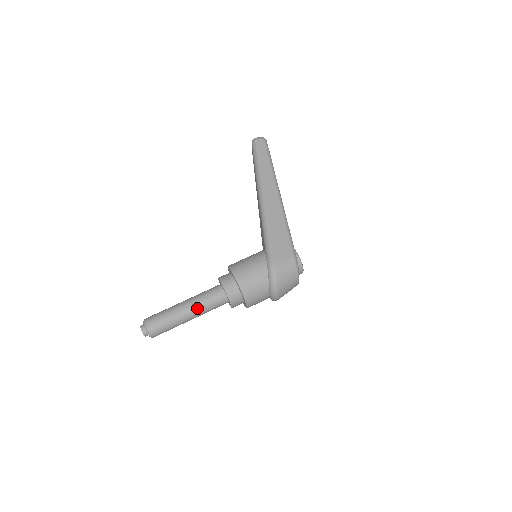
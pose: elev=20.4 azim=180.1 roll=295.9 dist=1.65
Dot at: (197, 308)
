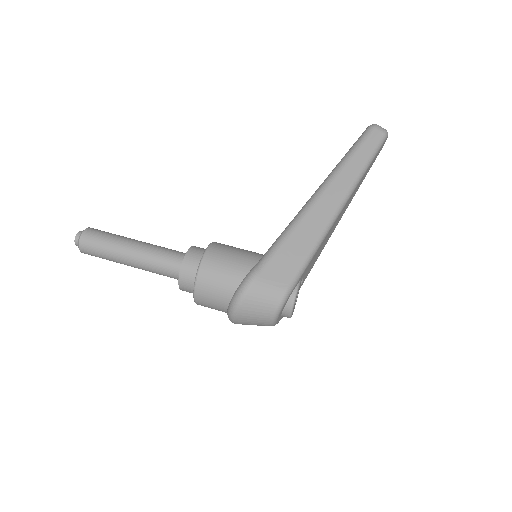
Dot at: (143, 259)
